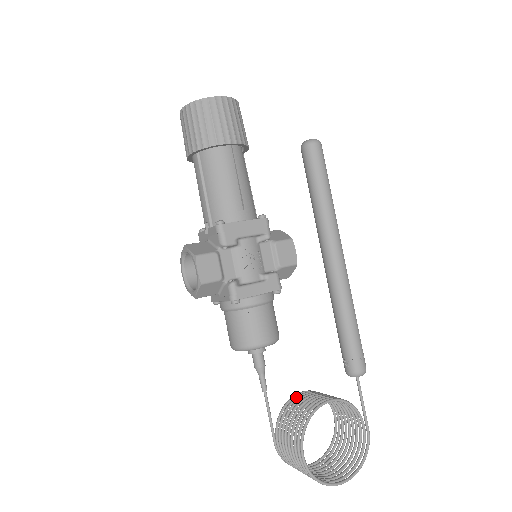
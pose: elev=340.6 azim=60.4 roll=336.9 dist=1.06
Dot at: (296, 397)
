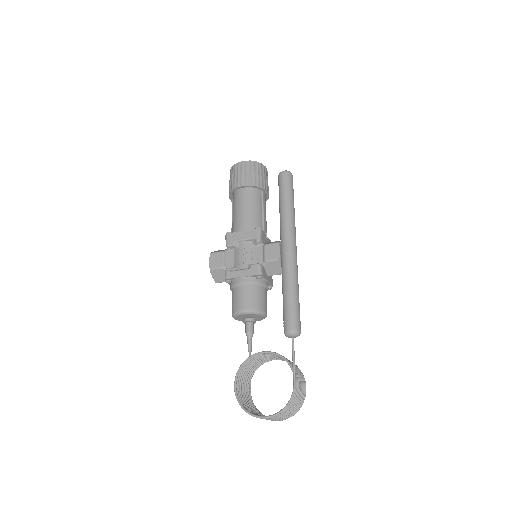
Dot at: (267, 358)
